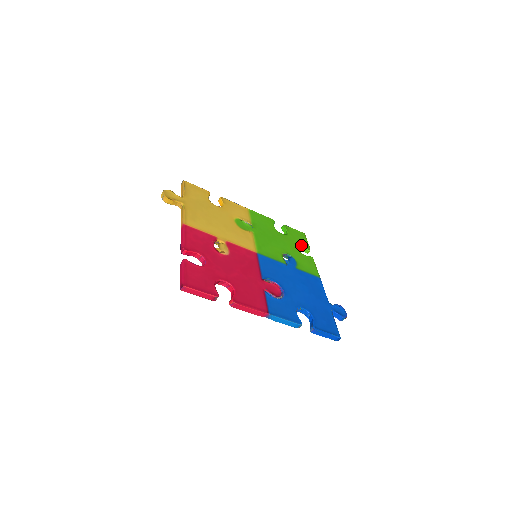
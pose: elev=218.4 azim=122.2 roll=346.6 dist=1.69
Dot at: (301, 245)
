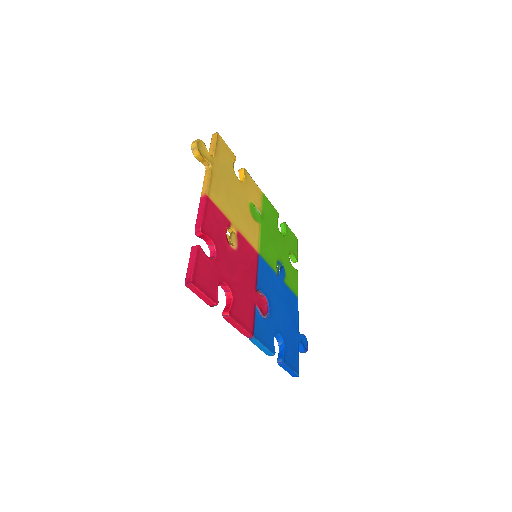
Dot at: (293, 253)
